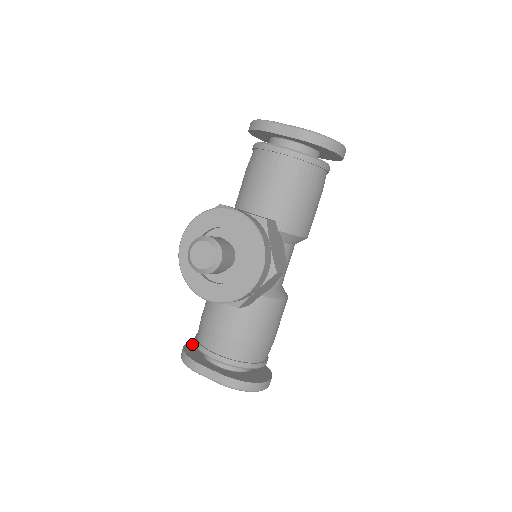
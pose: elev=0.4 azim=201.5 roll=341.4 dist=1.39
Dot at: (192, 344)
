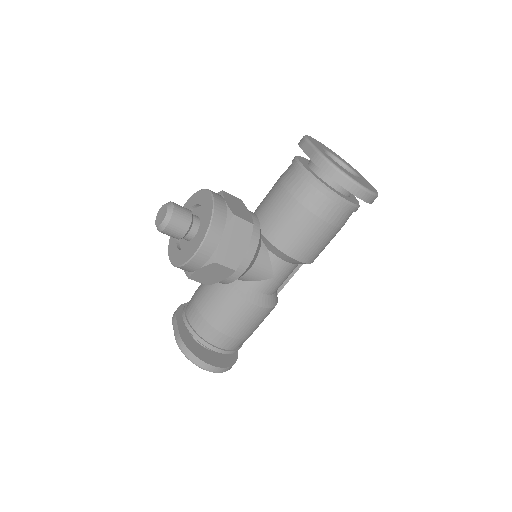
Dot at: occluded
